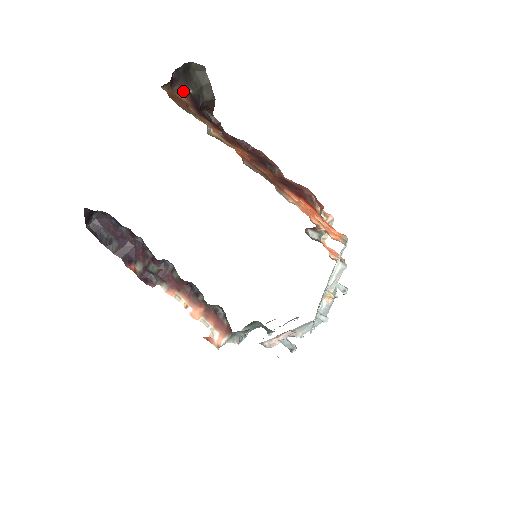
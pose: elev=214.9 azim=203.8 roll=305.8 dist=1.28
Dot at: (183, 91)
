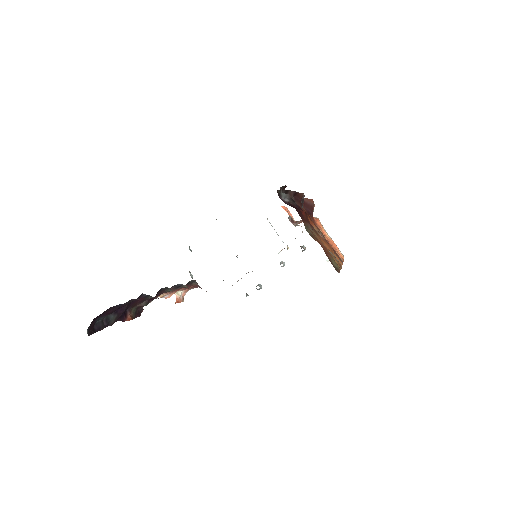
Dot at: occluded
